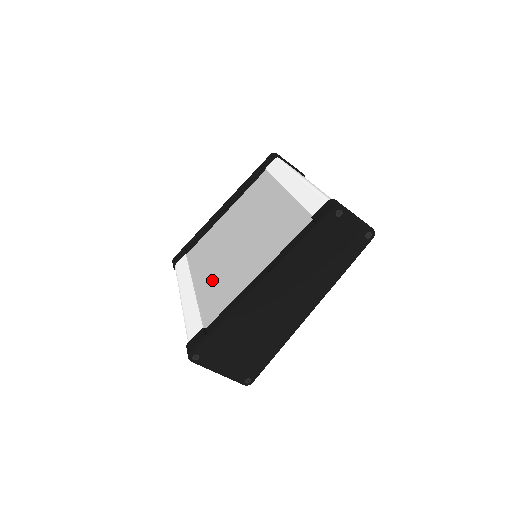
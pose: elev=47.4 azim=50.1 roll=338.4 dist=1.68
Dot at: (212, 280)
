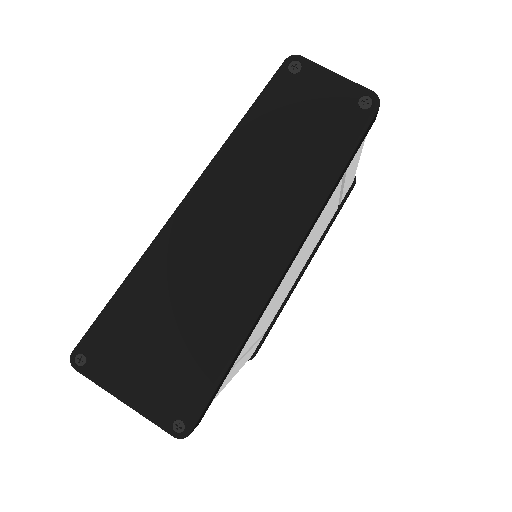
Dot at: occluded
